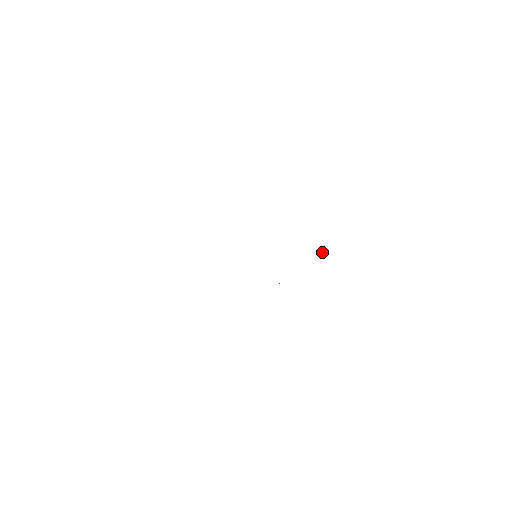
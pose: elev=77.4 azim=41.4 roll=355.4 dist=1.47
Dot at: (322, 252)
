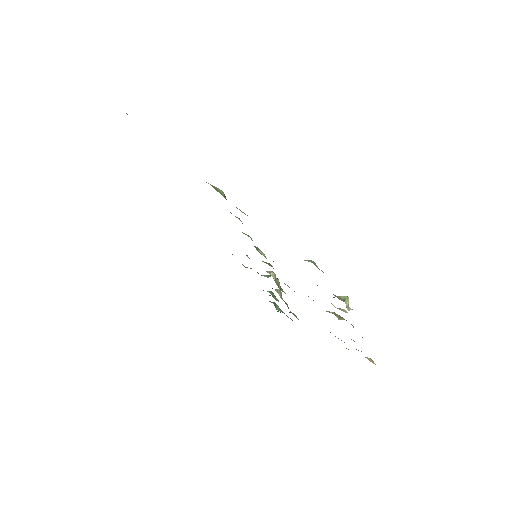
Dot at: occluded
